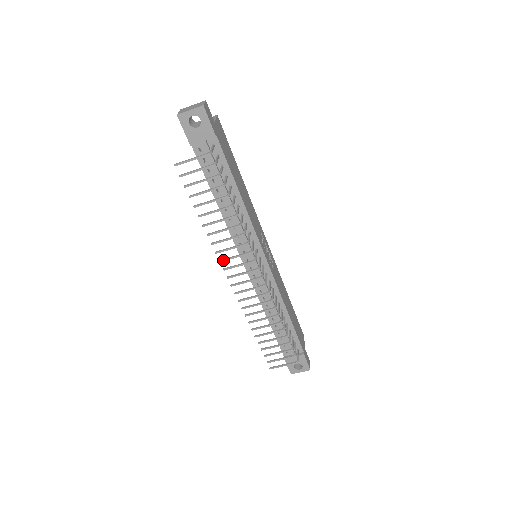
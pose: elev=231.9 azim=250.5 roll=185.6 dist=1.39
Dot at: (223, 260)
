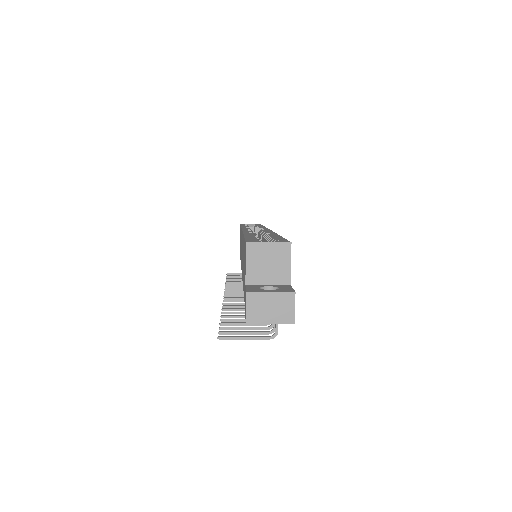
Dot at: occluded
